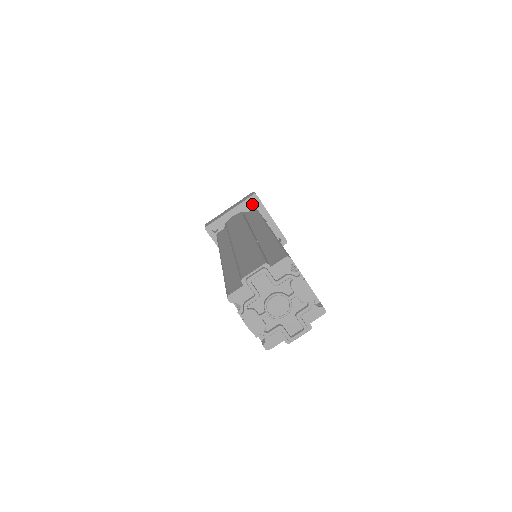
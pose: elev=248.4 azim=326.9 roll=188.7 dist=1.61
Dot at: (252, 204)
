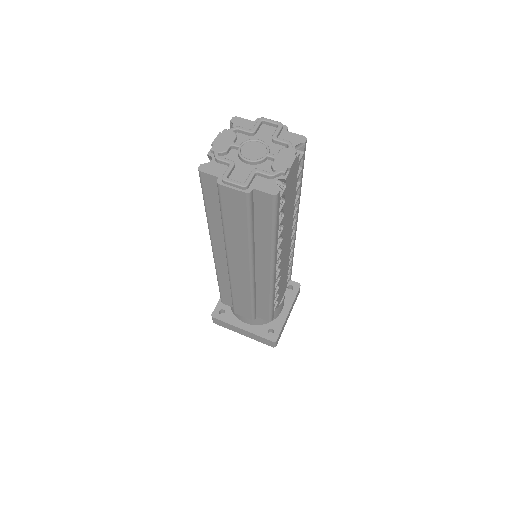
Dot at: occluded
